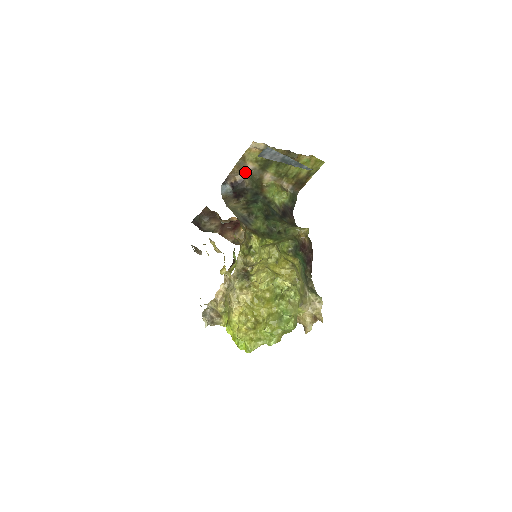
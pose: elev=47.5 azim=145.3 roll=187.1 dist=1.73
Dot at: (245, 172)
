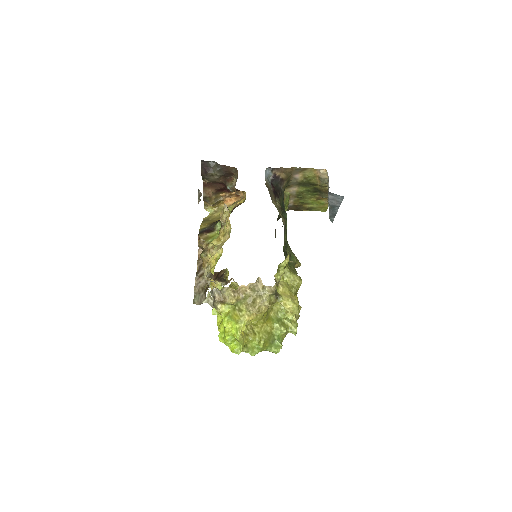
Dot at: (290, 176)
